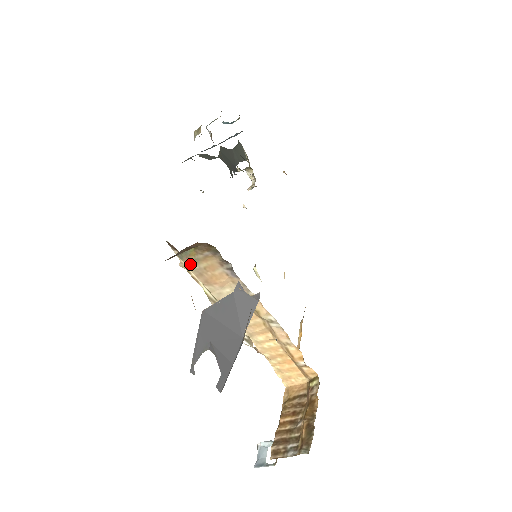
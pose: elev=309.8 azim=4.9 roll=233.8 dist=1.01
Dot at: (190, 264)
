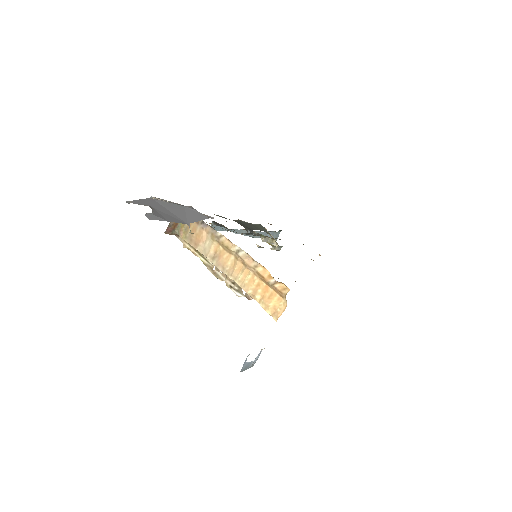
Dot at: (184, 236)
